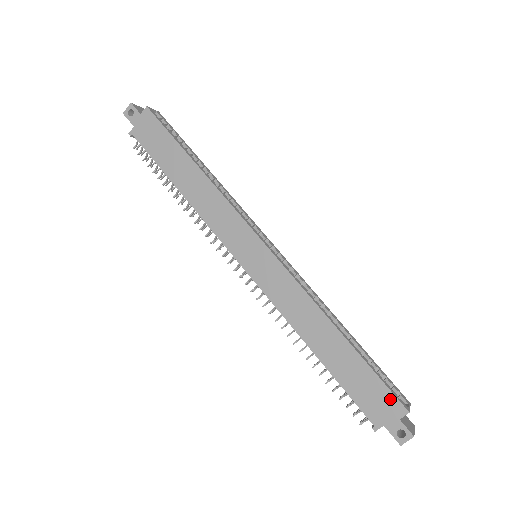
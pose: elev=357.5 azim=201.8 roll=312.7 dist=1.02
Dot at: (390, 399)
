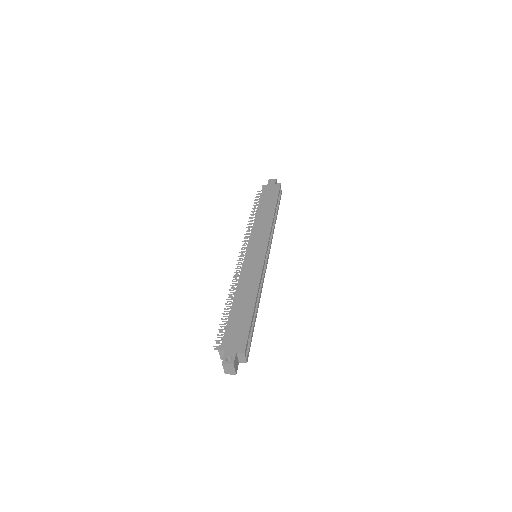
Dot at: (243, 341)
